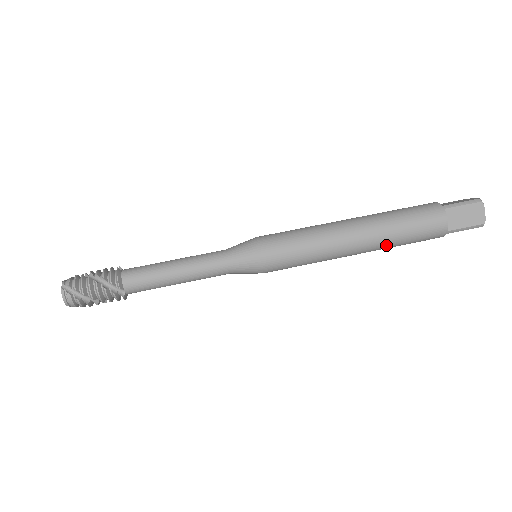
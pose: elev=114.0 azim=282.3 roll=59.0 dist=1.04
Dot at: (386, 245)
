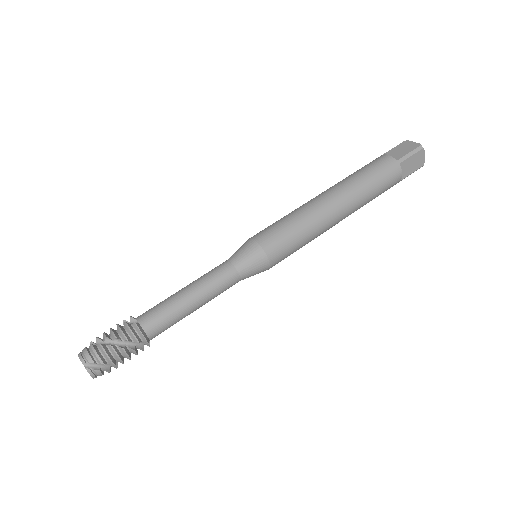
Dot at: occluded
